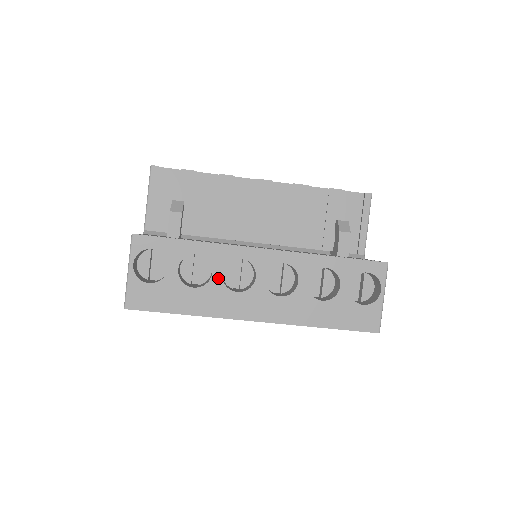
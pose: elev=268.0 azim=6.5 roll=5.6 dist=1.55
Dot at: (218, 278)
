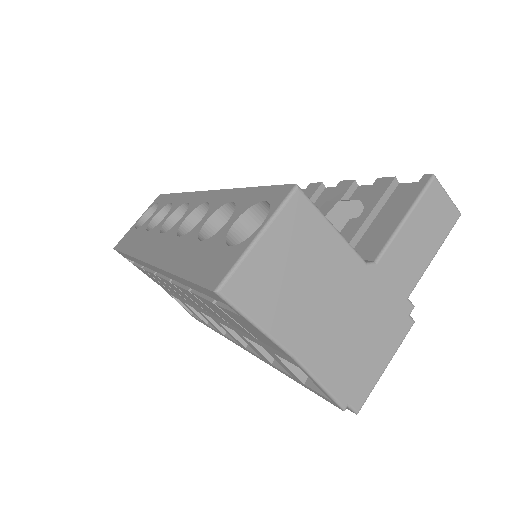
Dot at: (163, 222)
